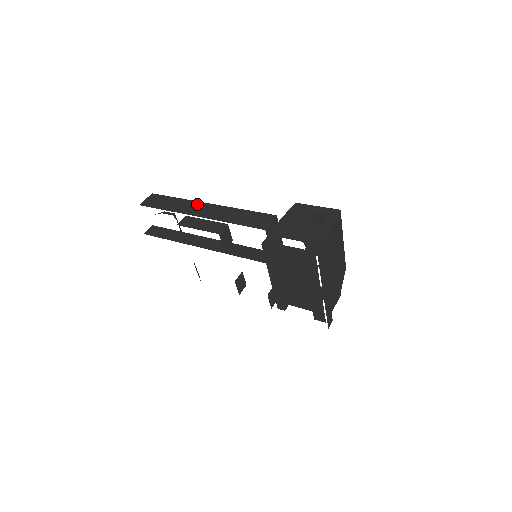
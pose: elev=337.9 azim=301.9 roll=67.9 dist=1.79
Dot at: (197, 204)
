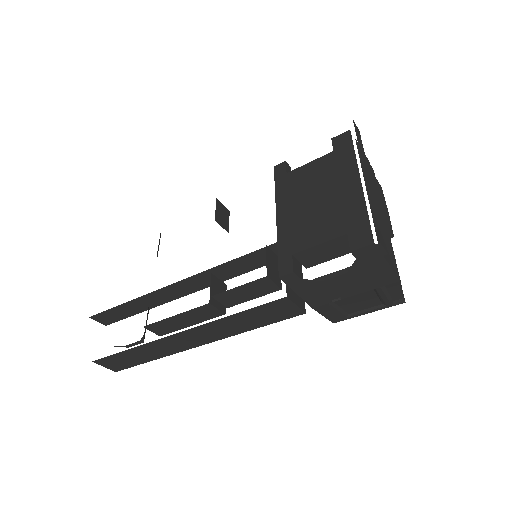
Dot at: occluded
